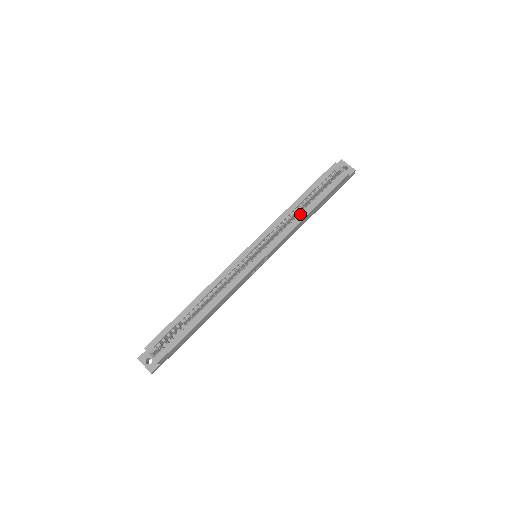
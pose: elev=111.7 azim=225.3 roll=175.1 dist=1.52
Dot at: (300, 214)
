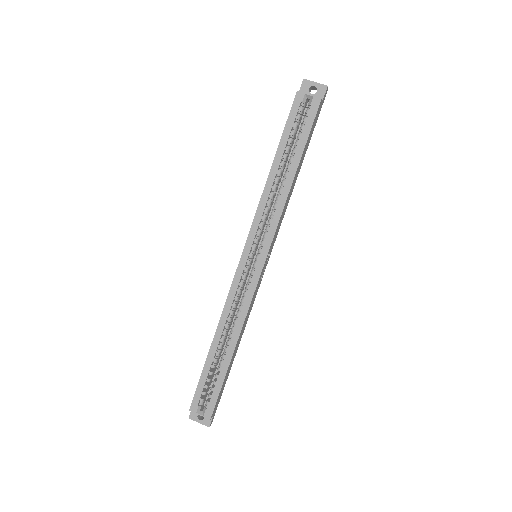
Dot at: (283, 184)
